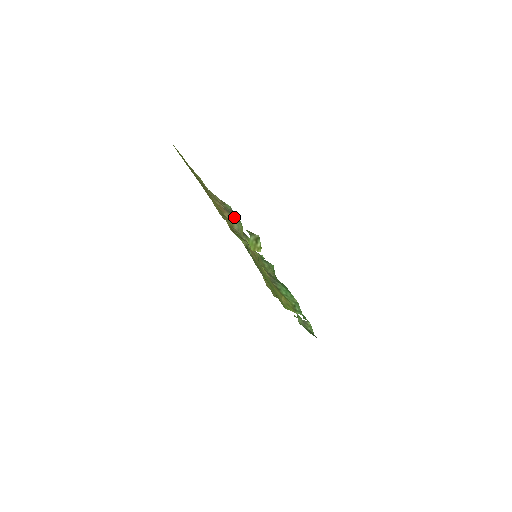
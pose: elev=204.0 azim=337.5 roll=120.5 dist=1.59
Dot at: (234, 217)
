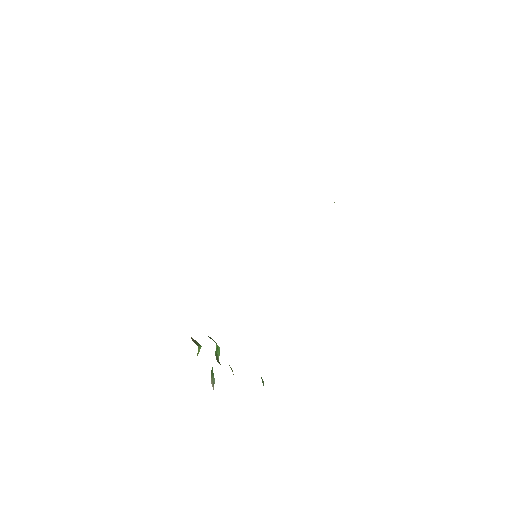
Dot at: occluded
